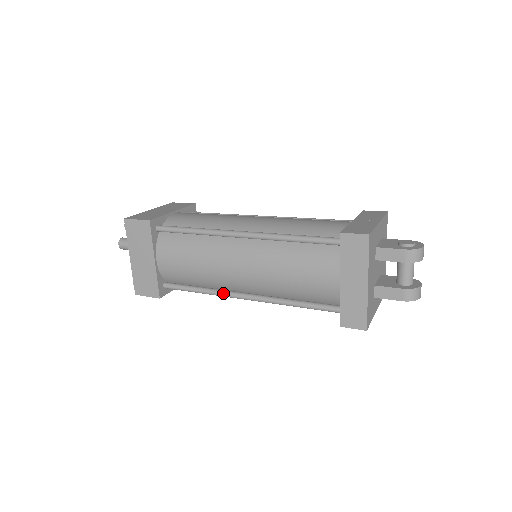
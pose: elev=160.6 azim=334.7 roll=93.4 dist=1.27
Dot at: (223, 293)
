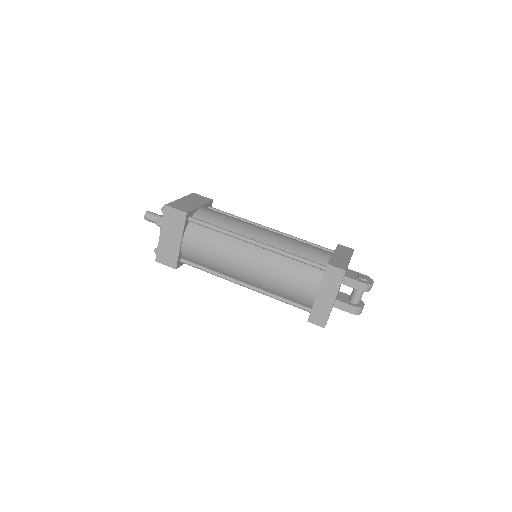
Dot at: (228, 278)
